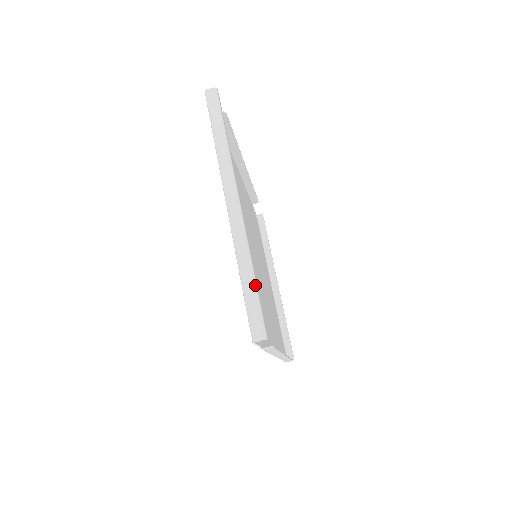
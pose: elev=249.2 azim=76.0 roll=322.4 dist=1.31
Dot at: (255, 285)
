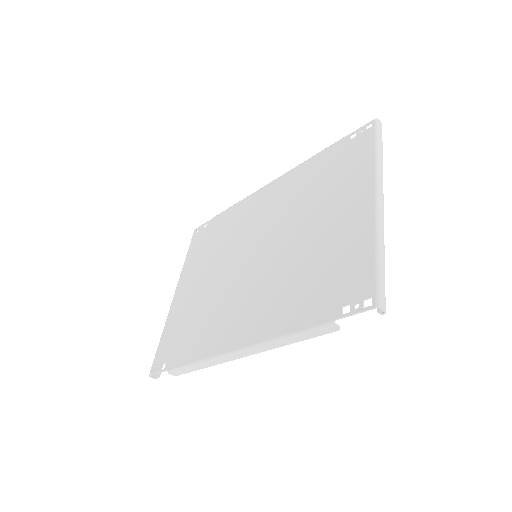
Dot at: occluded
